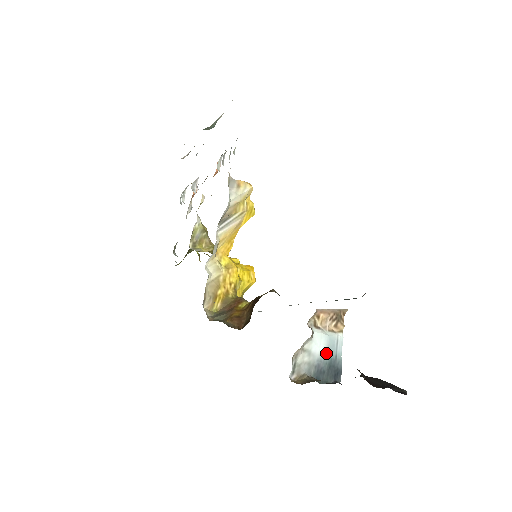
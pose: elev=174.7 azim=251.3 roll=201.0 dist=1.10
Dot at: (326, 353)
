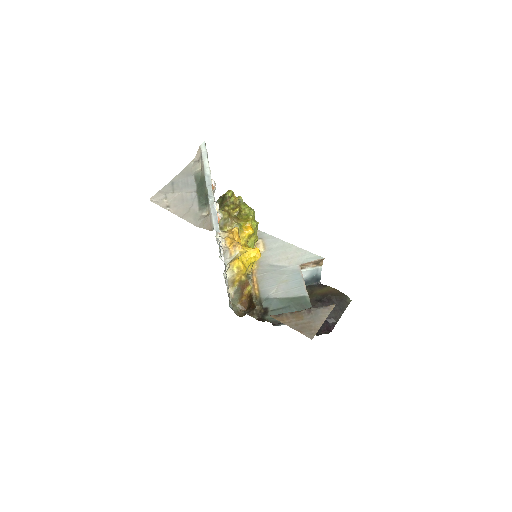
Dot at: (310, 275)
